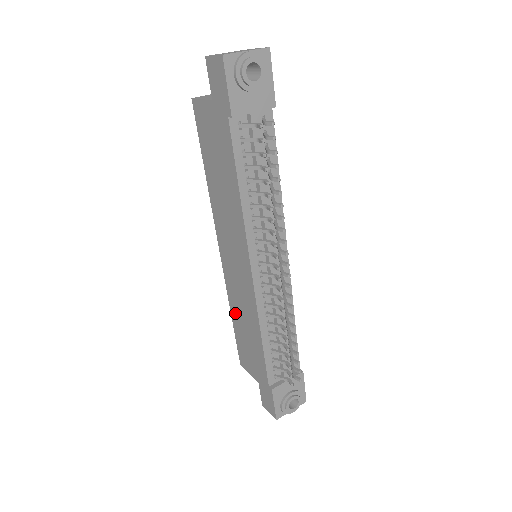
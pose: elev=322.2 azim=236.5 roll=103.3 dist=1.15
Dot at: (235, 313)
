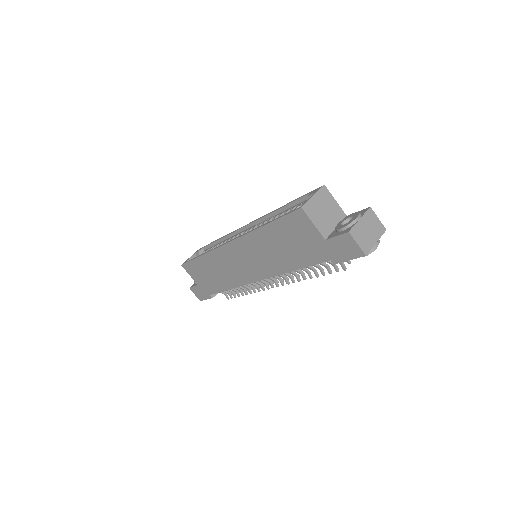
Dot at: (209, 261)
